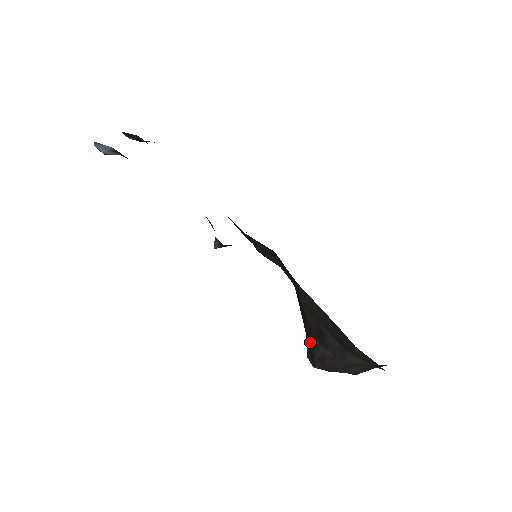
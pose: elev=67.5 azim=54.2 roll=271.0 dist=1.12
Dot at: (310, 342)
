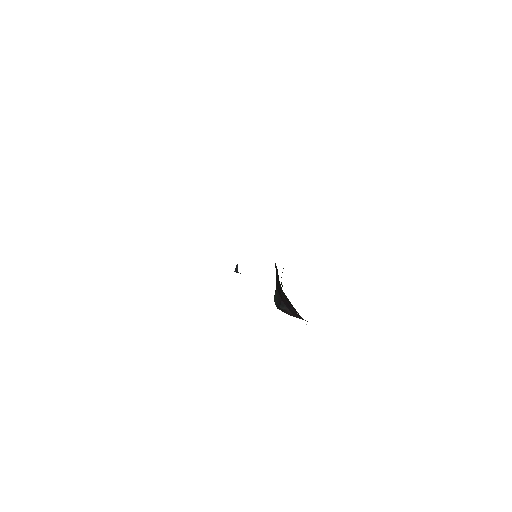
Dot at: (278, 298)
